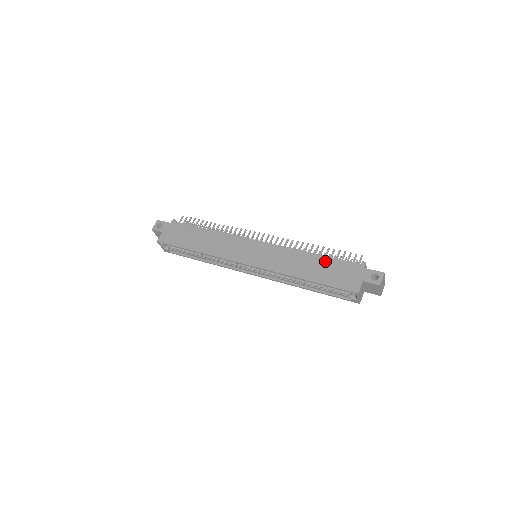
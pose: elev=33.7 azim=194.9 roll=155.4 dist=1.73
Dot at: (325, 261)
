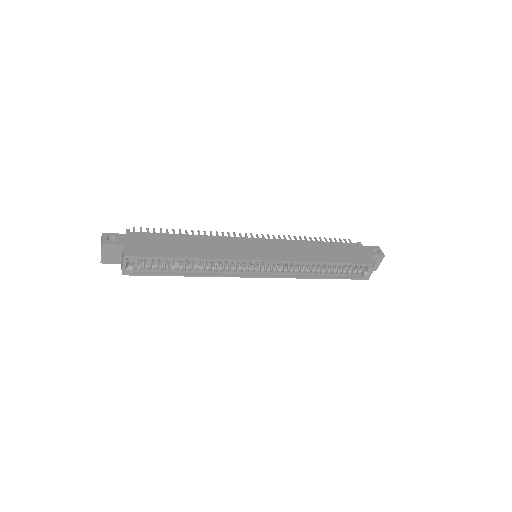
Dot at: (331, 245)
